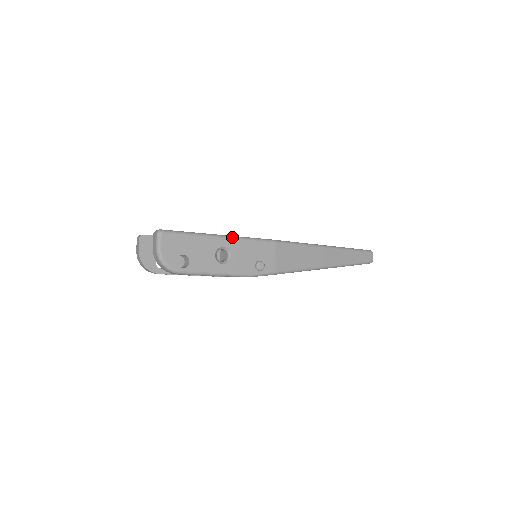
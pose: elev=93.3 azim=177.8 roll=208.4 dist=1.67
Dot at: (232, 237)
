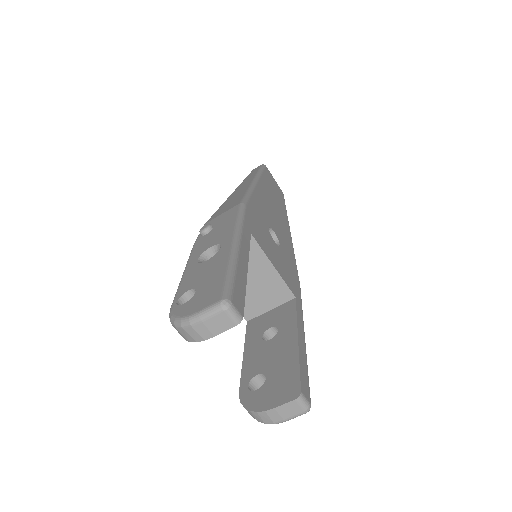
Dot at: (303, 326)
